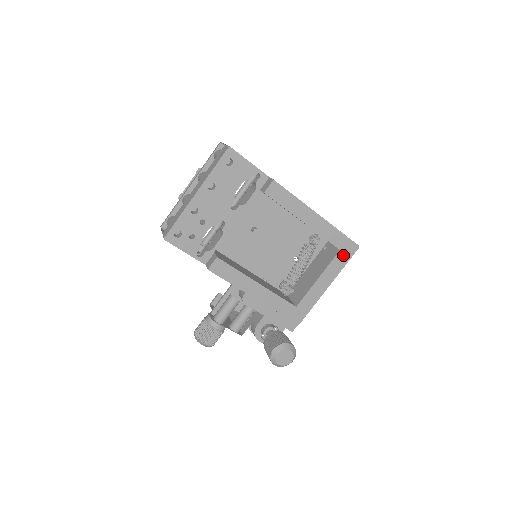
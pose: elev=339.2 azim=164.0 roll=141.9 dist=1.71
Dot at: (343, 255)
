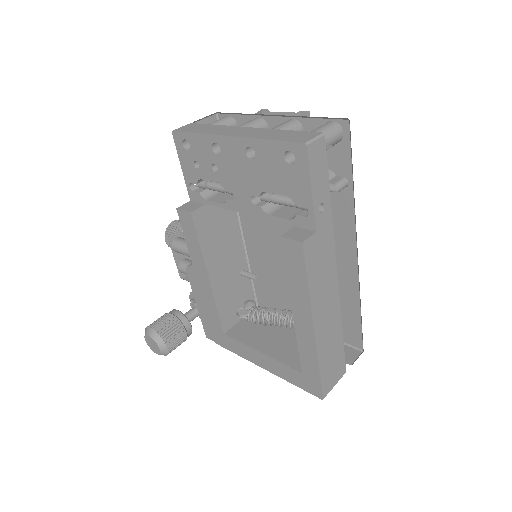
Dot at: (301, 379)
